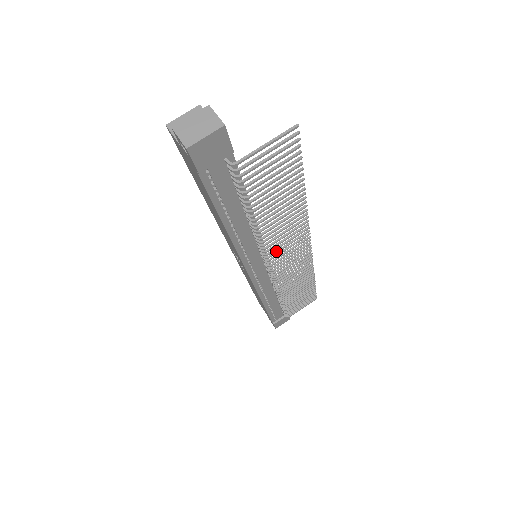
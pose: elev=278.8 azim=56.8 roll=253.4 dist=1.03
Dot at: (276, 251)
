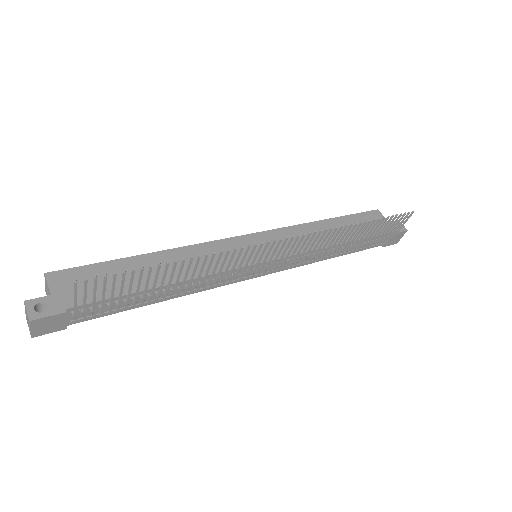
Dot at: (243, 269)
